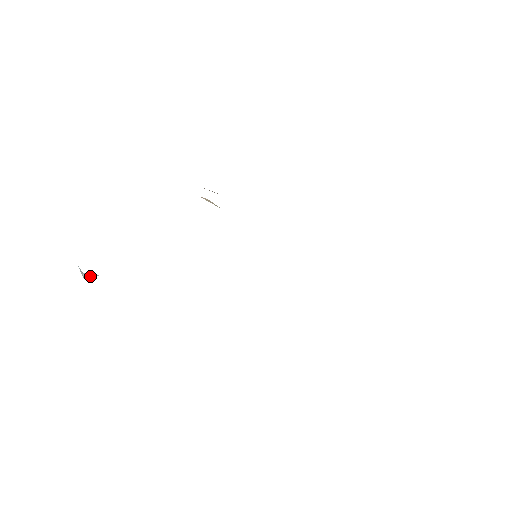
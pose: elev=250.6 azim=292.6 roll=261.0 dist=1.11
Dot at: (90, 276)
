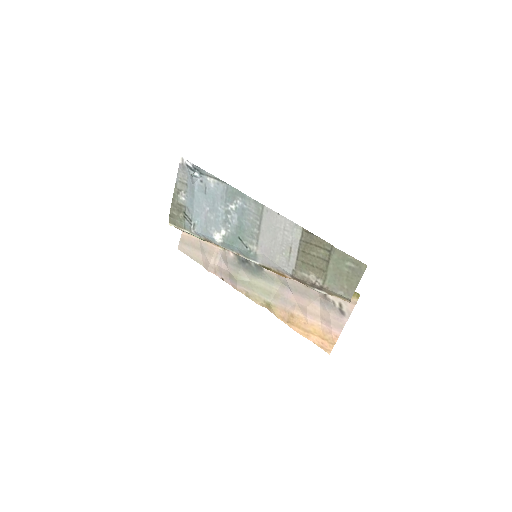
Dot at: (197, 175)
